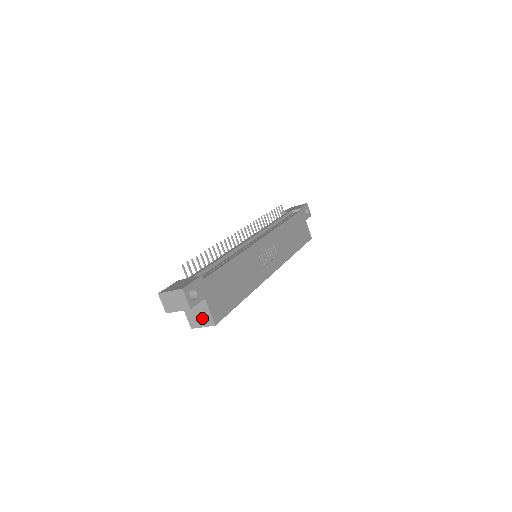
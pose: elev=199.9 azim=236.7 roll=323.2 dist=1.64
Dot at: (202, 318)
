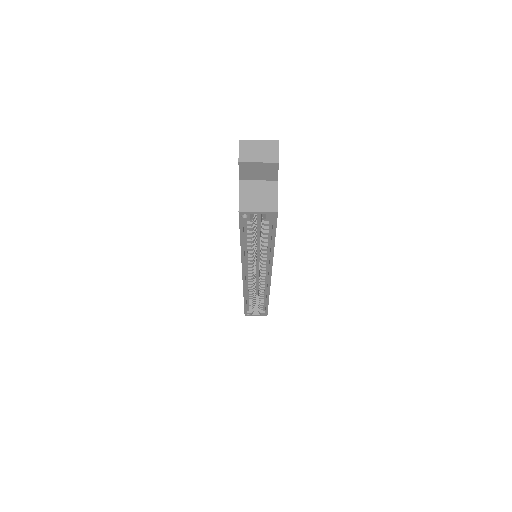
Dot at: (262, 201)
